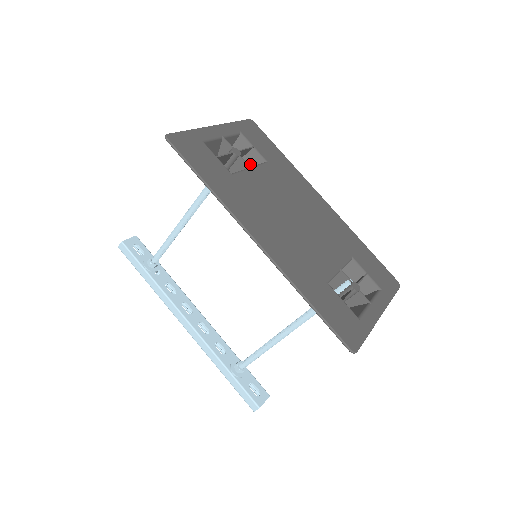
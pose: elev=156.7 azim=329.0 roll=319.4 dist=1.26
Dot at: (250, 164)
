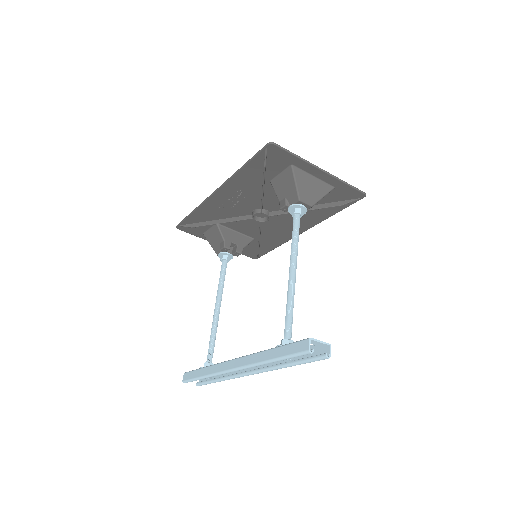
Dot at: occluded
